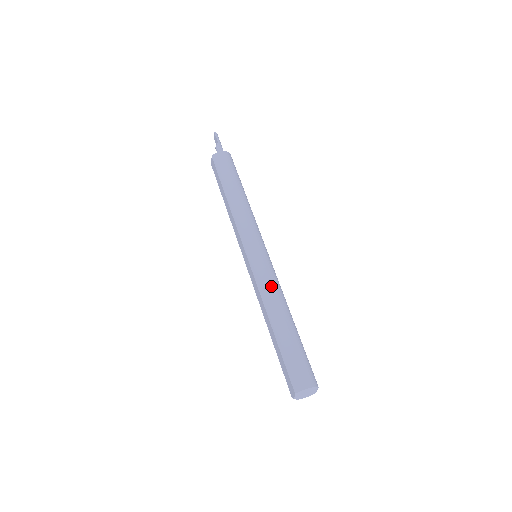
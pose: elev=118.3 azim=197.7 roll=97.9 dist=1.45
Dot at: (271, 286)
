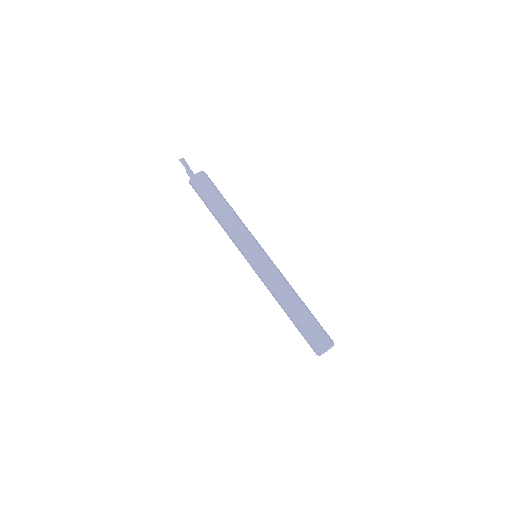
Dot at: (271, 284)
